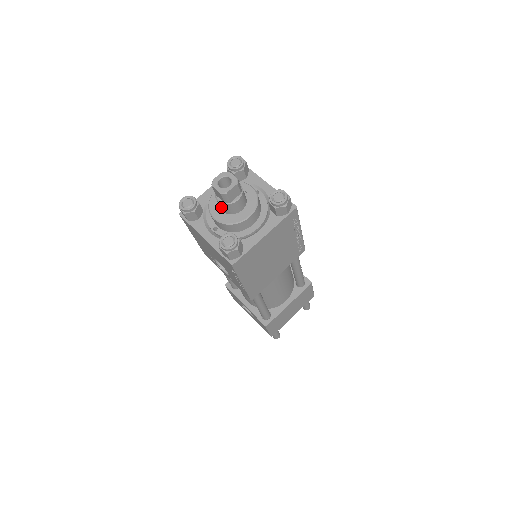
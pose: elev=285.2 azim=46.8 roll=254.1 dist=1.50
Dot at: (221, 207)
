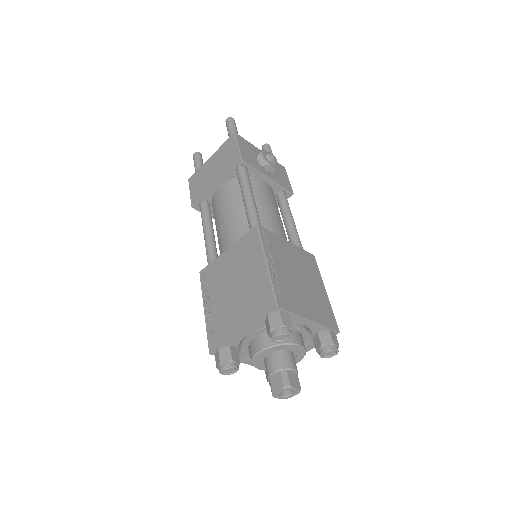
Dot at: occluded
